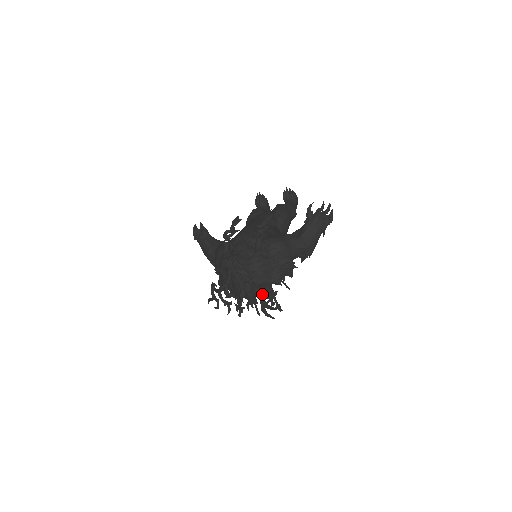
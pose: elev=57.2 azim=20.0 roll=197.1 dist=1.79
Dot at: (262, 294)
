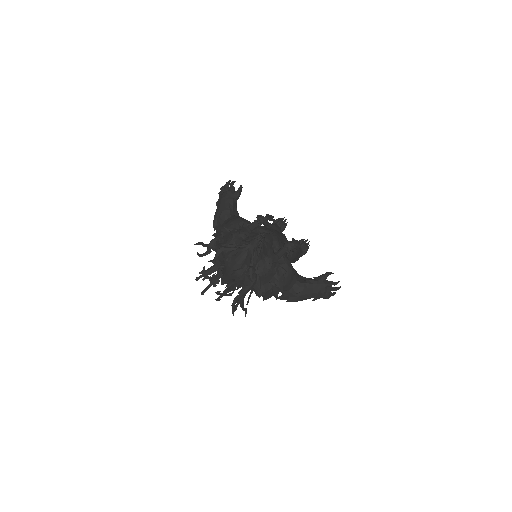
Dot at: occluded
